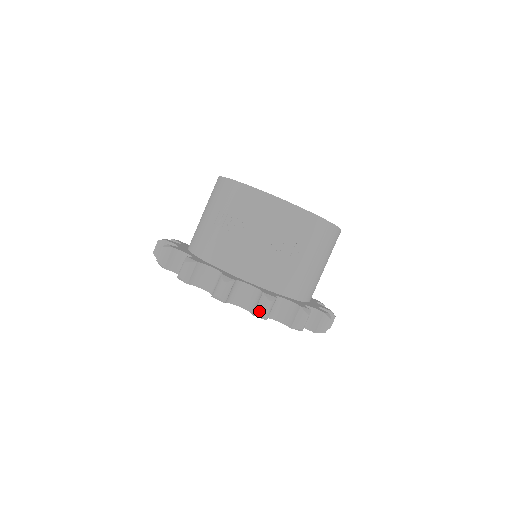
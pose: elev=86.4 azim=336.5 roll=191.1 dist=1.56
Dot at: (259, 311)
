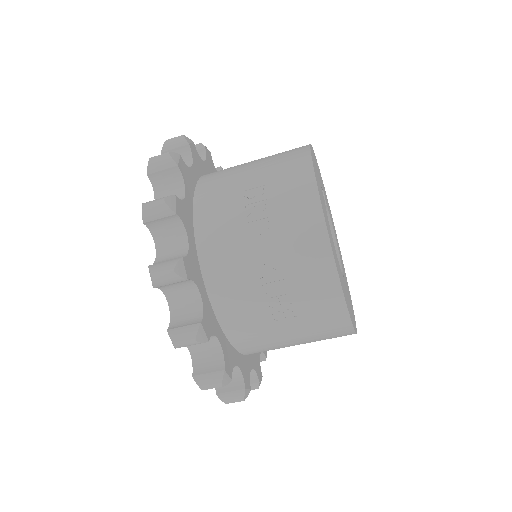
Dot at: (176, 335)
